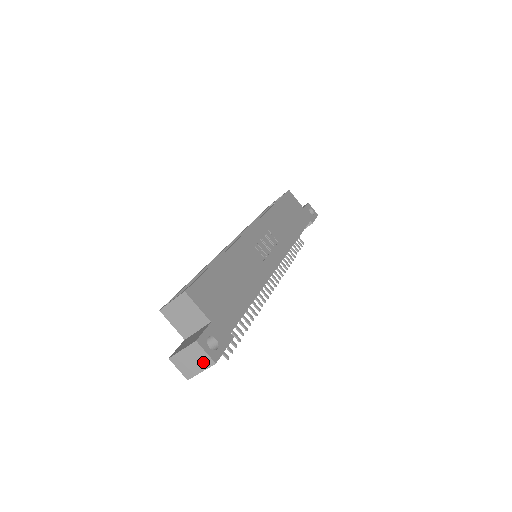
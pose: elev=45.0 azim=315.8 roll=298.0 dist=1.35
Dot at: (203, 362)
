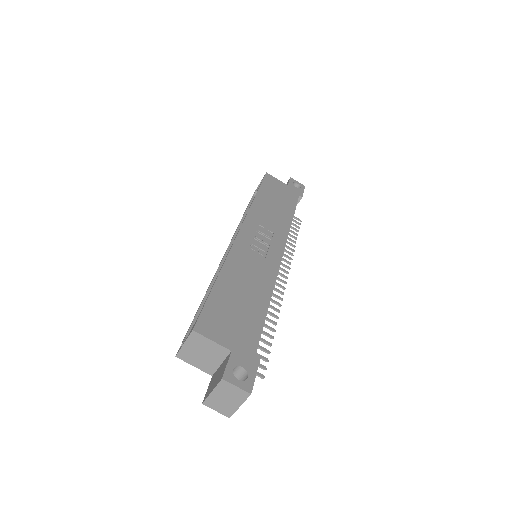
Dot at: (238, 397)
